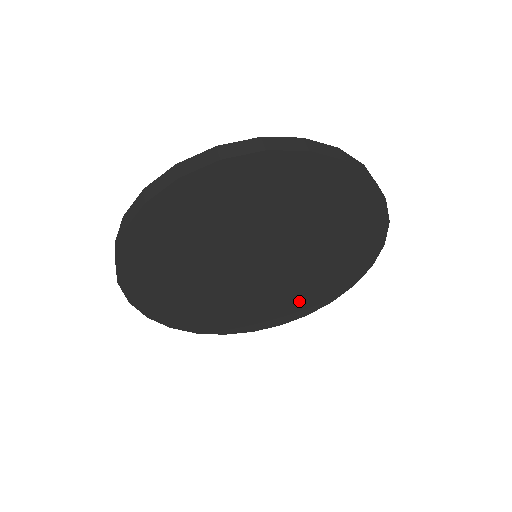
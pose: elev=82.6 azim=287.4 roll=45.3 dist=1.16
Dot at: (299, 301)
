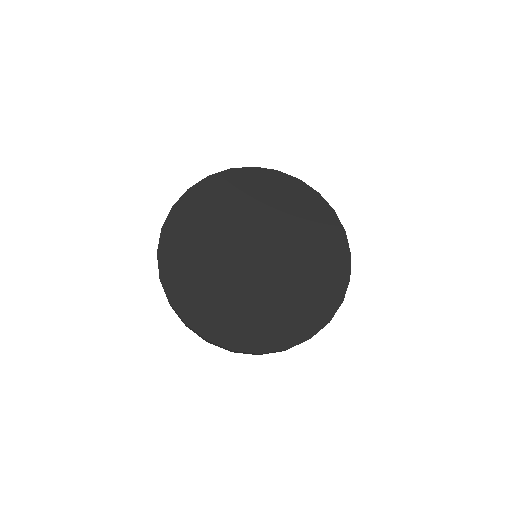
Dot at: (325, 252)
